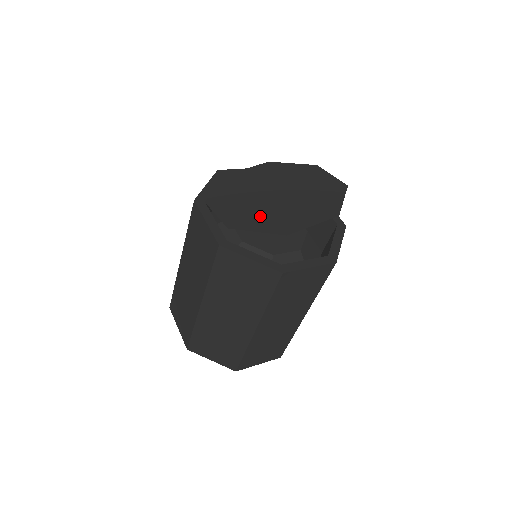
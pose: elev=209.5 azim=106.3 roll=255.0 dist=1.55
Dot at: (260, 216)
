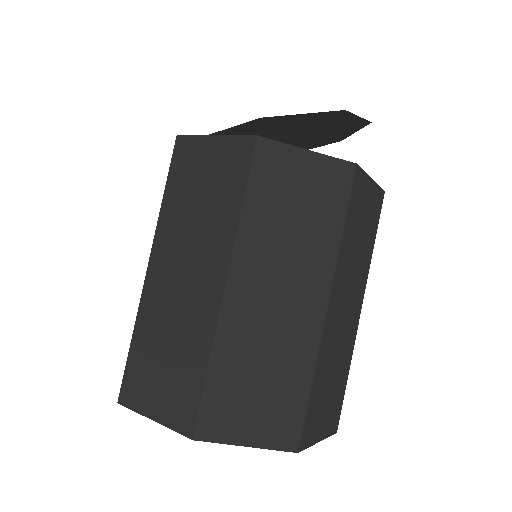
Dot at: (286, 125)
